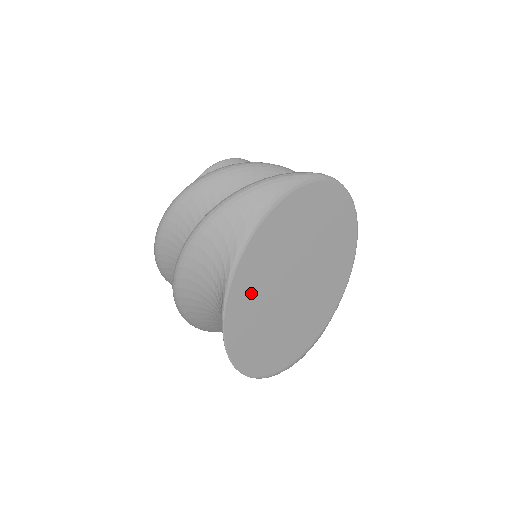
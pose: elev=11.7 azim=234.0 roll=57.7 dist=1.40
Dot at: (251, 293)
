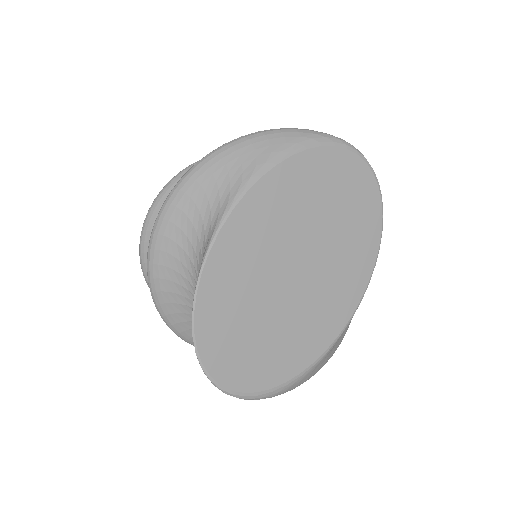
Dot at: (243, 252)
